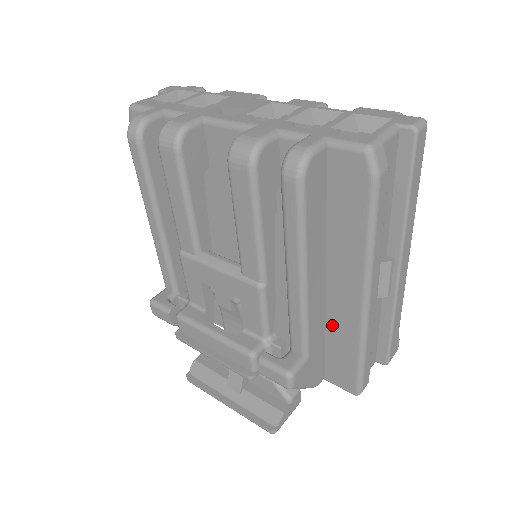
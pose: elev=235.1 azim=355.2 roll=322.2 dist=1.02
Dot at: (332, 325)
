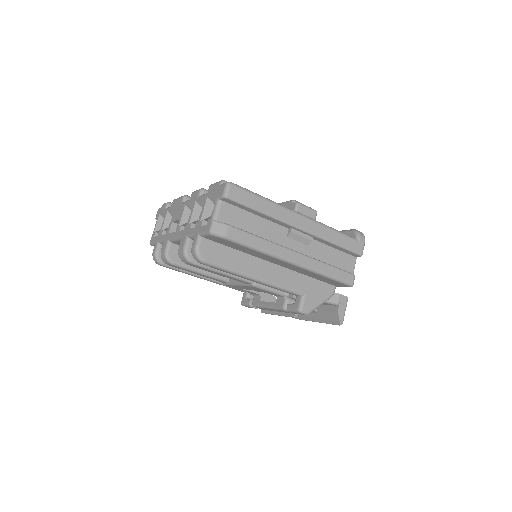
Dot at: (301, 273)
